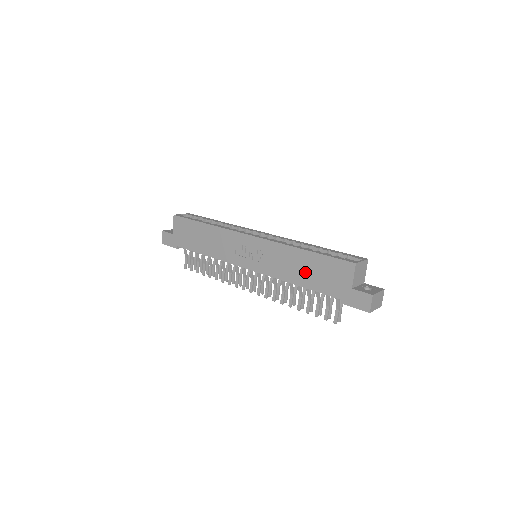
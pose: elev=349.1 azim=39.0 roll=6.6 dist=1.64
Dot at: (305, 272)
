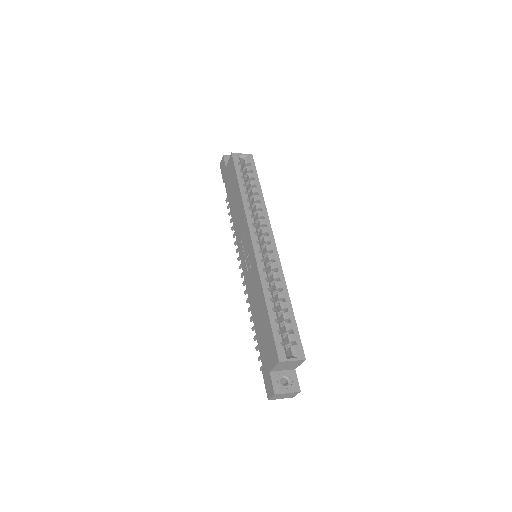
Dot at: (259, 318)
